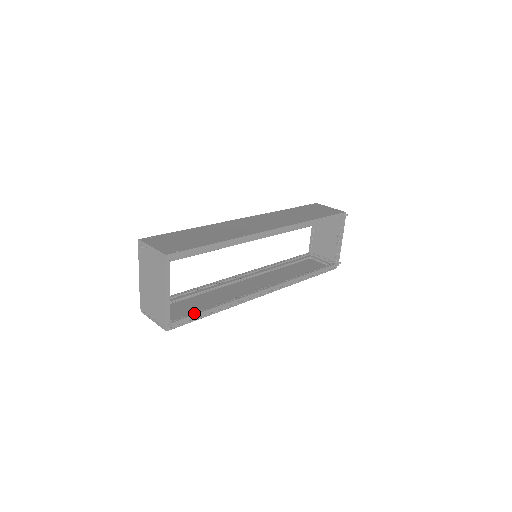
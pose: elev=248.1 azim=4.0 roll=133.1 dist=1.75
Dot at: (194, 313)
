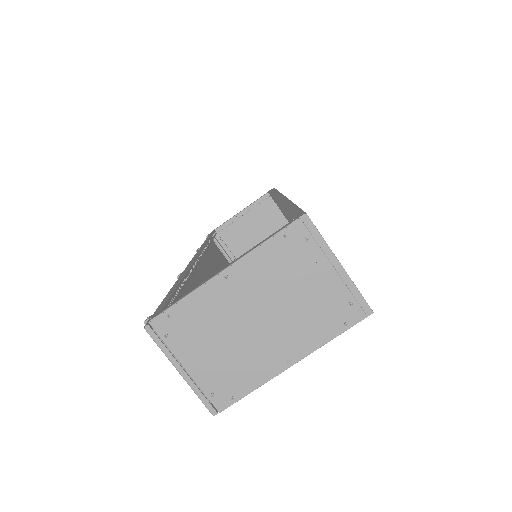
Dot at: occluded
